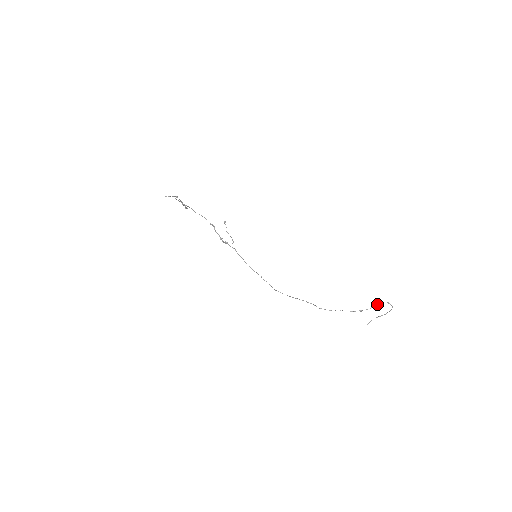
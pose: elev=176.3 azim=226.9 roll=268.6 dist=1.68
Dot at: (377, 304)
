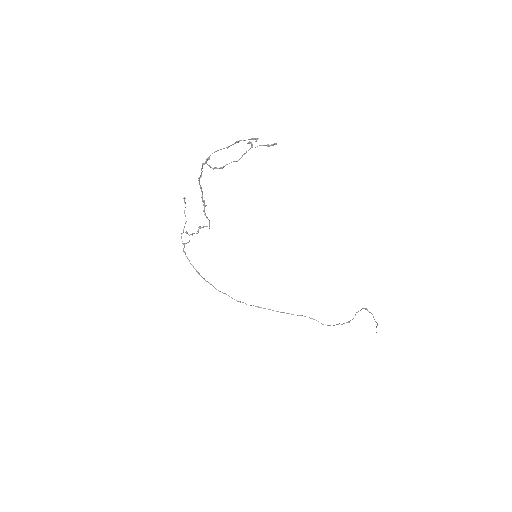
Dot at: (357, 312)
